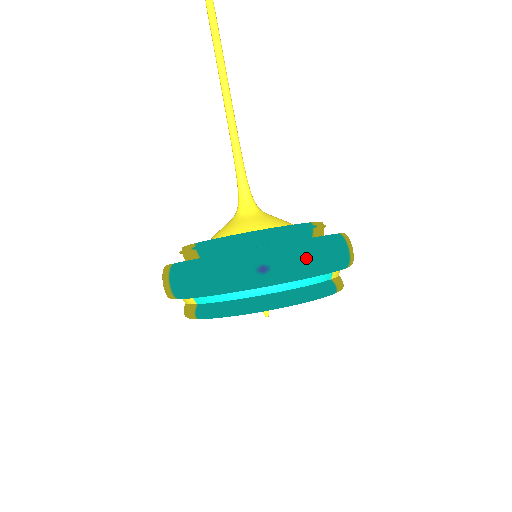
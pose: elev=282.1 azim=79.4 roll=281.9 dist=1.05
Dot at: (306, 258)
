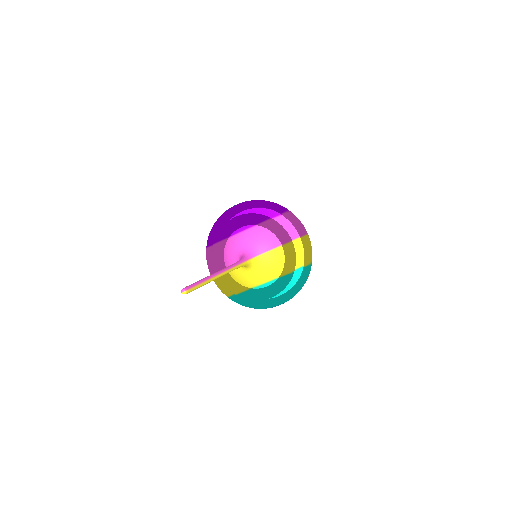
Dot at: occluded
